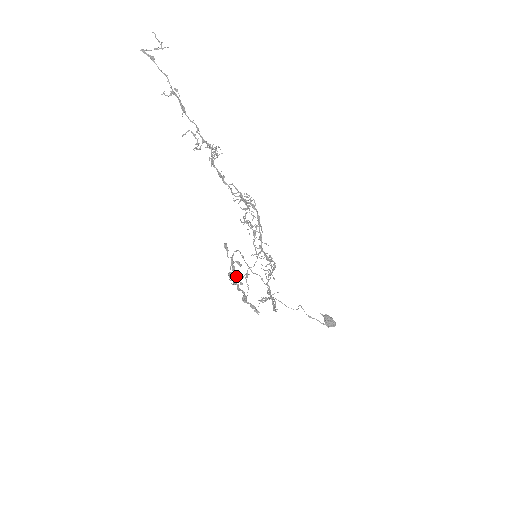
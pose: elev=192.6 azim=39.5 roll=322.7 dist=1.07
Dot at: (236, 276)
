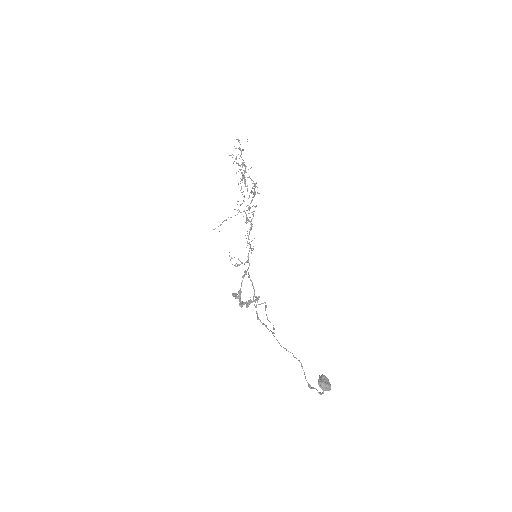
Dot at: (247, 302)
